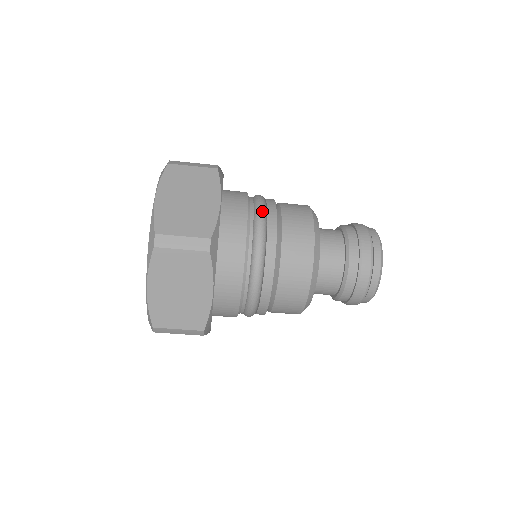
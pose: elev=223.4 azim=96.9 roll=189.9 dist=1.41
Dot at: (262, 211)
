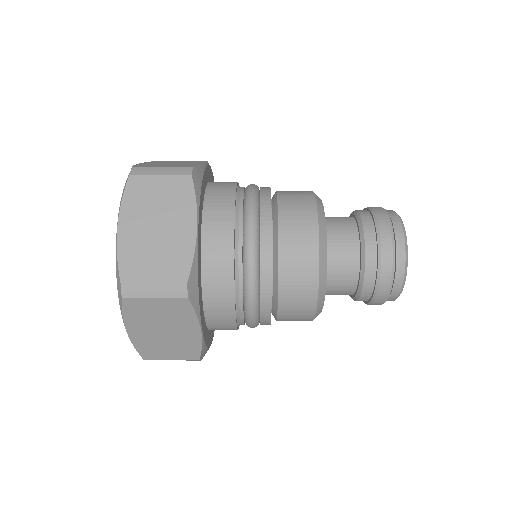
Dot at: (253, 223)
